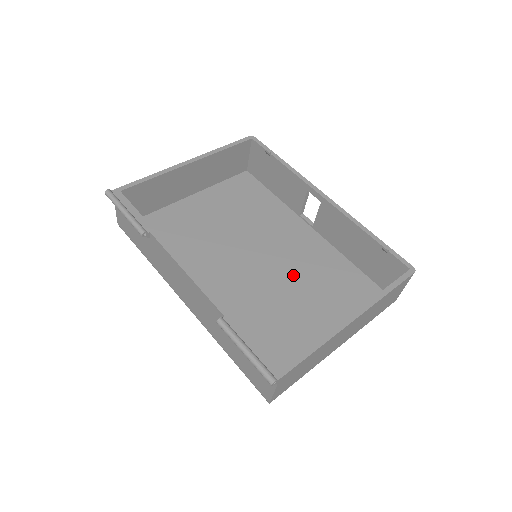
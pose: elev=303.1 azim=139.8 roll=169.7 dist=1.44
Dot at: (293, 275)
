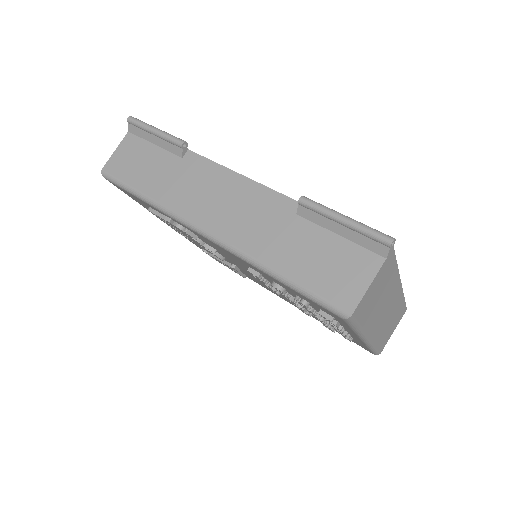
Dot at: occluded
